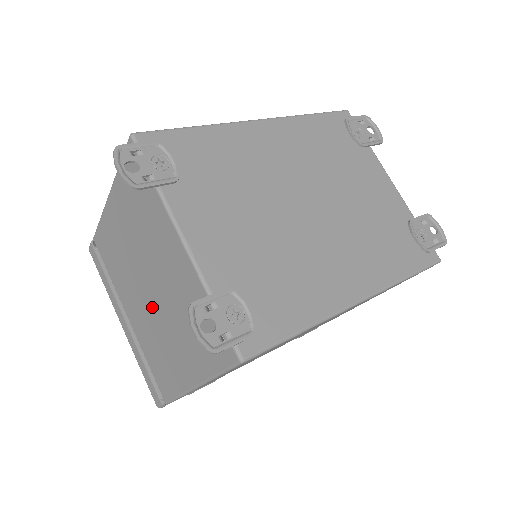
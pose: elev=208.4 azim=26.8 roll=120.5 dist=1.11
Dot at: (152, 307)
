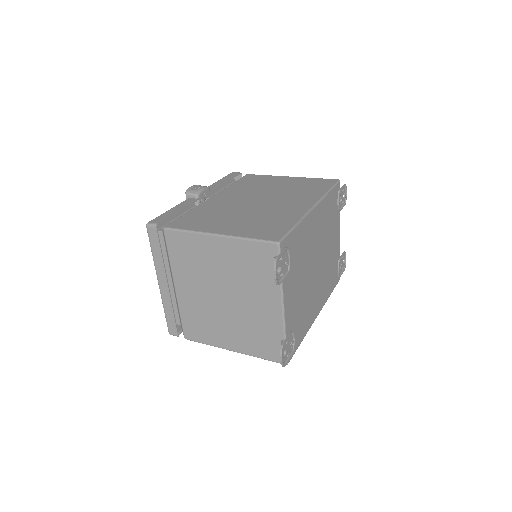
Dot at: (217, 304)
